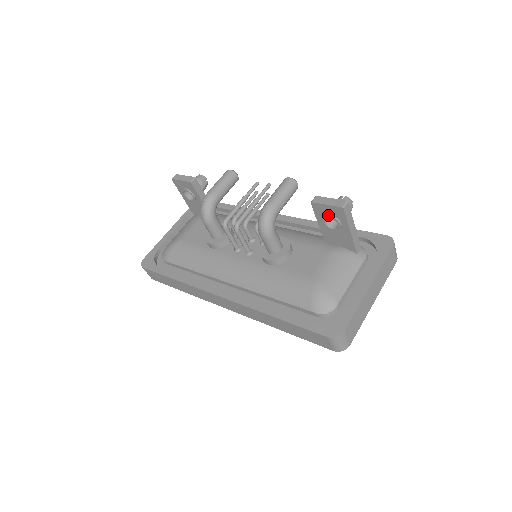
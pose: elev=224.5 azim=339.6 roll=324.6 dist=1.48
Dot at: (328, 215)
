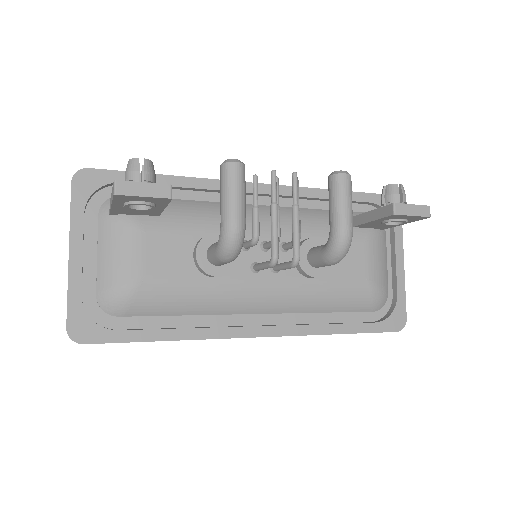
Dot at: (402, 221)
